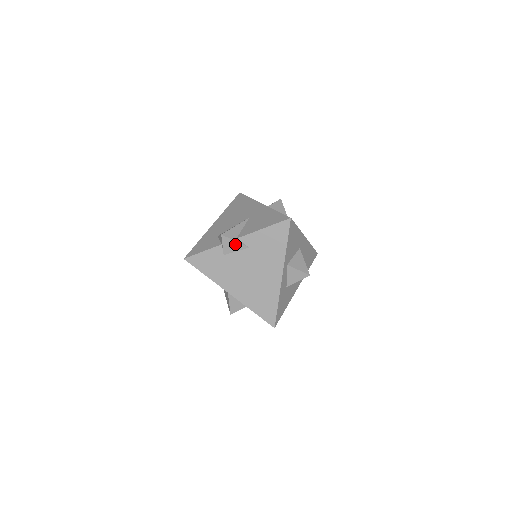
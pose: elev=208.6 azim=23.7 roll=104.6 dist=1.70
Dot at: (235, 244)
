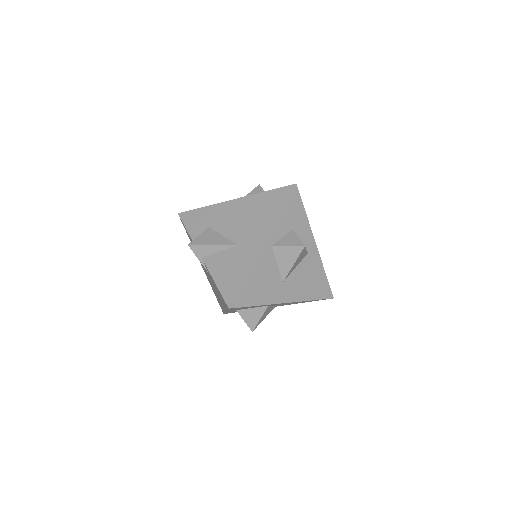
Dot at: (199, 259)
